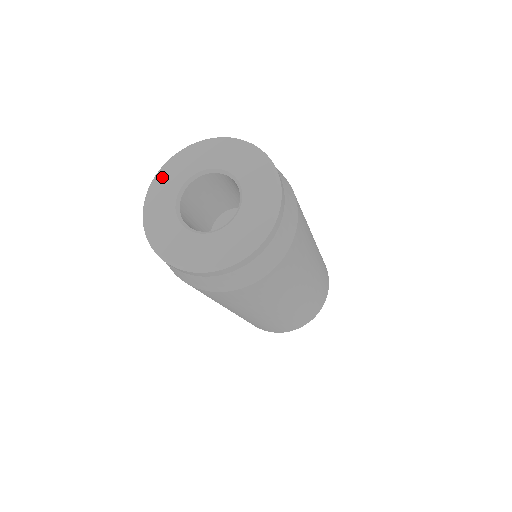
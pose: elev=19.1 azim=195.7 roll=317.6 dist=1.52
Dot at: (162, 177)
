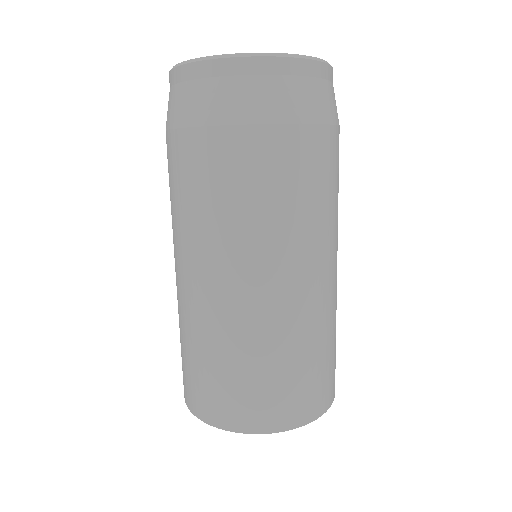
Dot at: occluded
